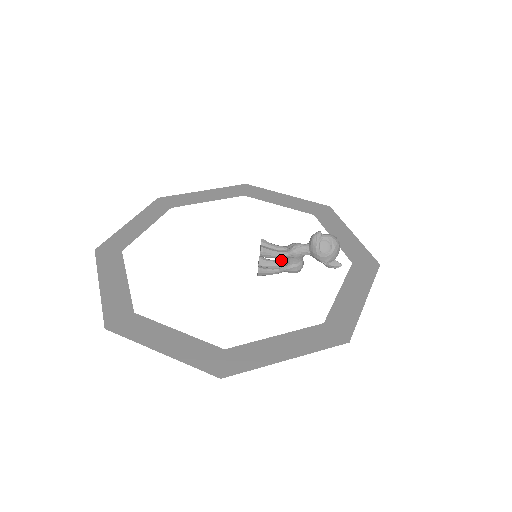
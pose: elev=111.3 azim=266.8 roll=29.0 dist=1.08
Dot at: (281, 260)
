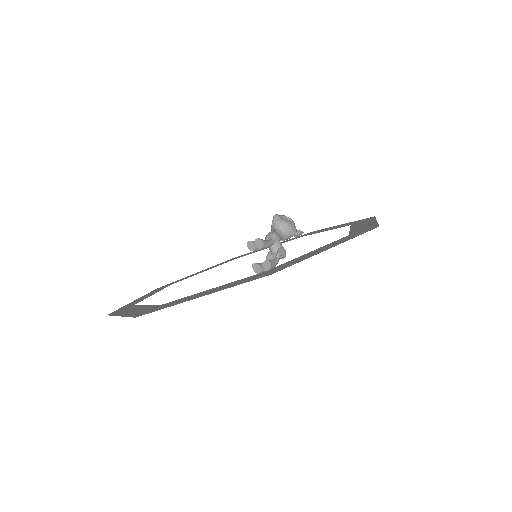
Dot at: (268, 258)
